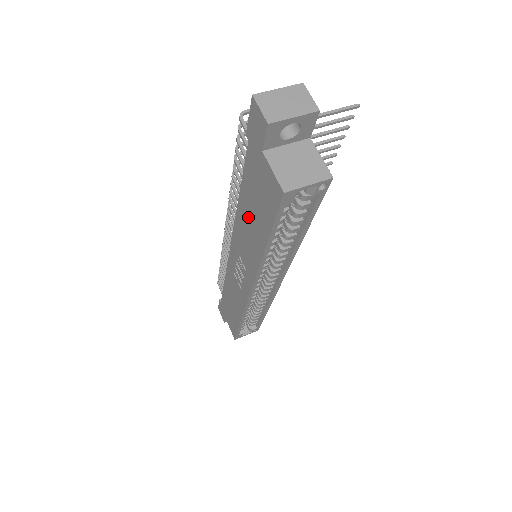
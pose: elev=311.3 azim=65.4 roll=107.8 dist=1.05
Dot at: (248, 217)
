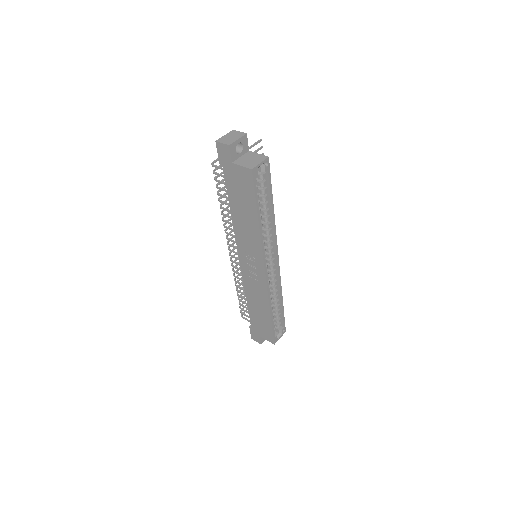
Dot at: (241, 214)
